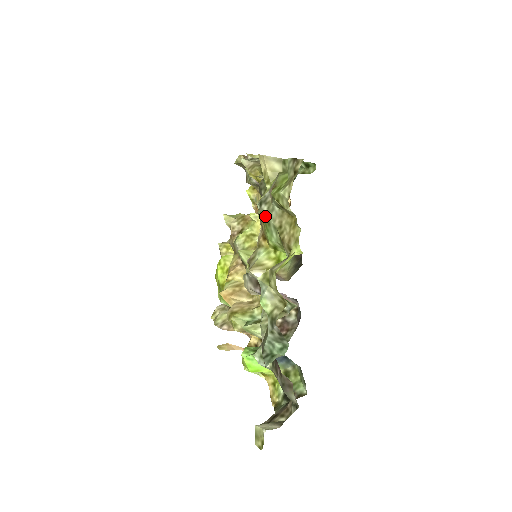
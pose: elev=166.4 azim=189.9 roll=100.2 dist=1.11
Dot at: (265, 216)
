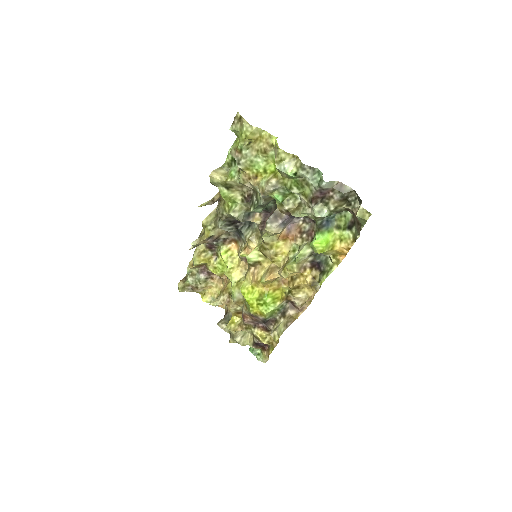
Dot at: (246, 163)
